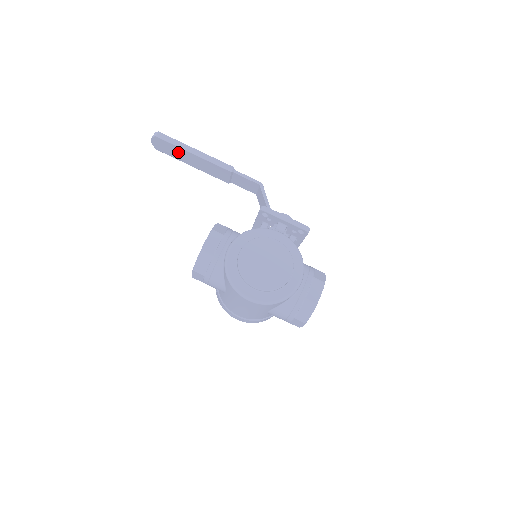
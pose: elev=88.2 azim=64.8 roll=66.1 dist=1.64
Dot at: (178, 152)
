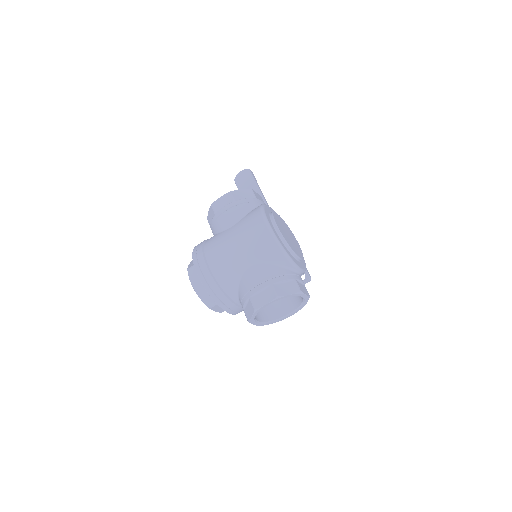
Dot at: occluded
